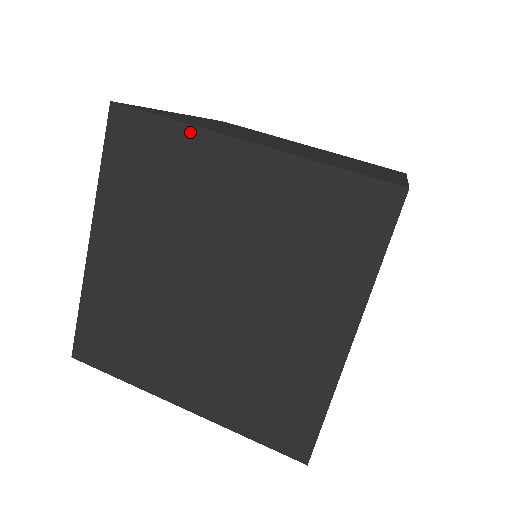
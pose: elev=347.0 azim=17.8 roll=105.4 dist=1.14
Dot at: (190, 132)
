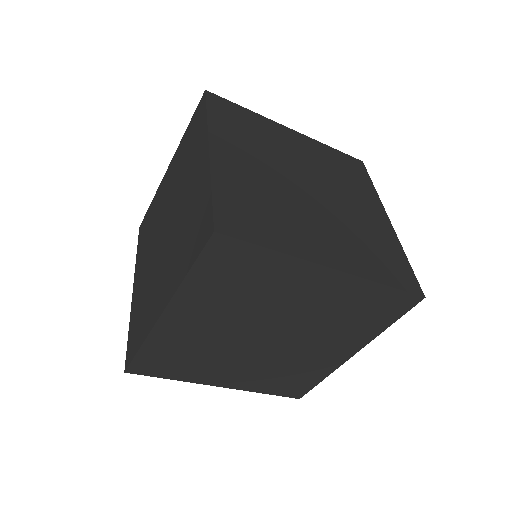
Dot at: (260, 117)
